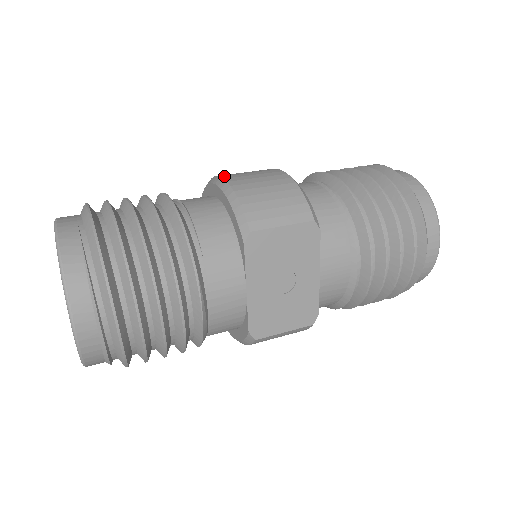
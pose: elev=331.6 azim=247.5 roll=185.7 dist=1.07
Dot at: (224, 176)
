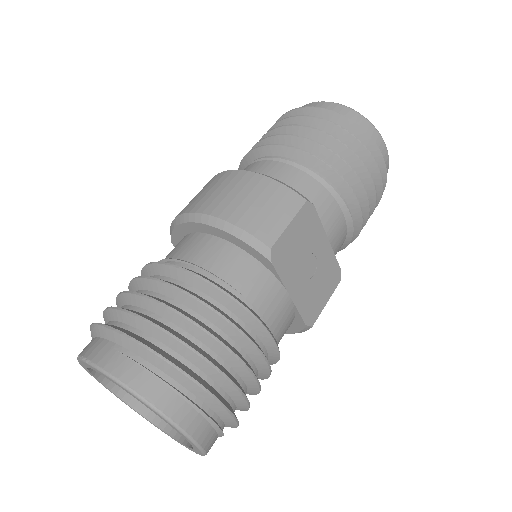
Dot at: (197, 210)
